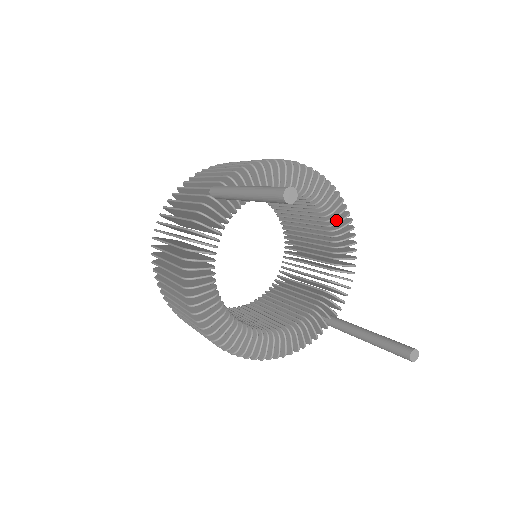
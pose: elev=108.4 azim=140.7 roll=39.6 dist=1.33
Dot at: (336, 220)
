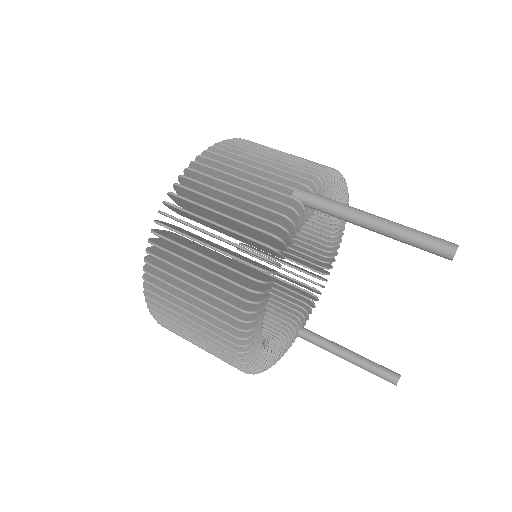
Dot at: occluded
